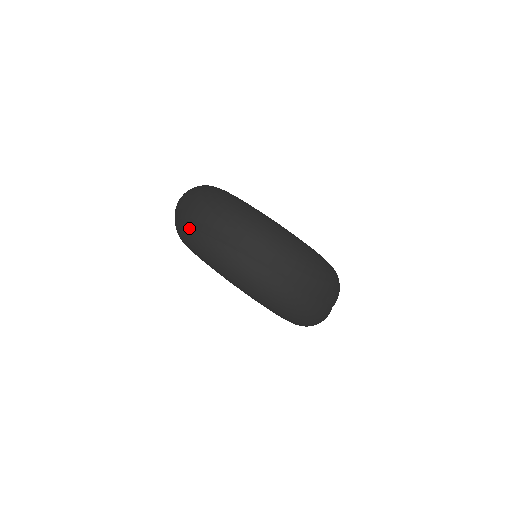
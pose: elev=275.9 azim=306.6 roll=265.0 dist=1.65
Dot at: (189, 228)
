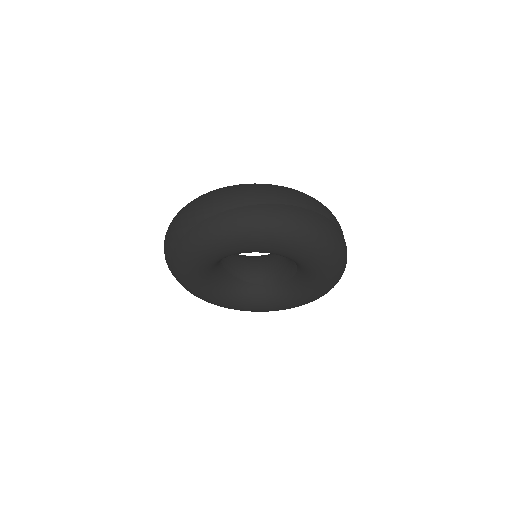
Dot at: (192, 229)
